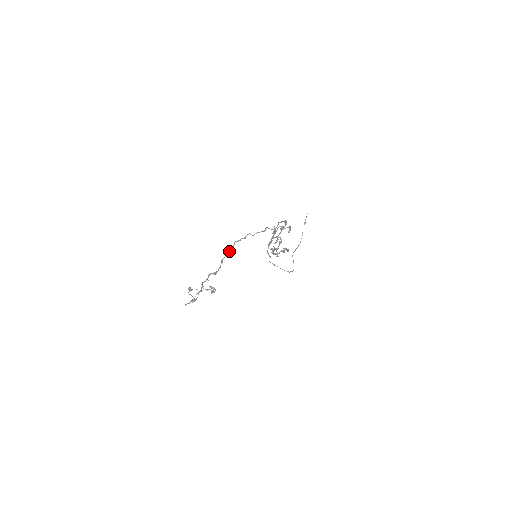
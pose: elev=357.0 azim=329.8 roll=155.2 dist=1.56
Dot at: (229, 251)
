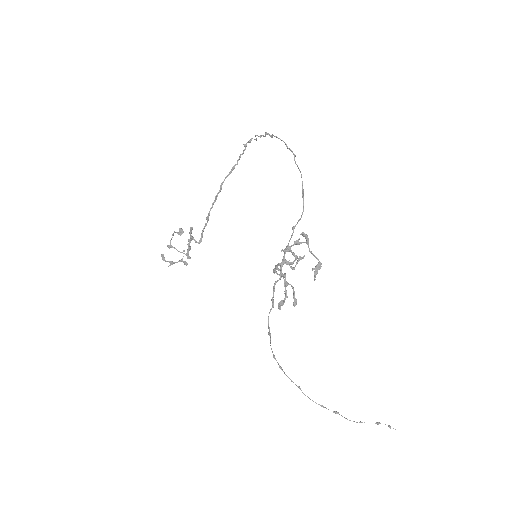
Dot at: (232, 167)
